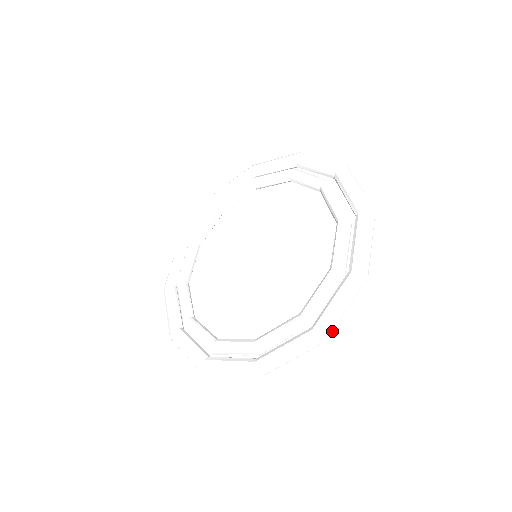
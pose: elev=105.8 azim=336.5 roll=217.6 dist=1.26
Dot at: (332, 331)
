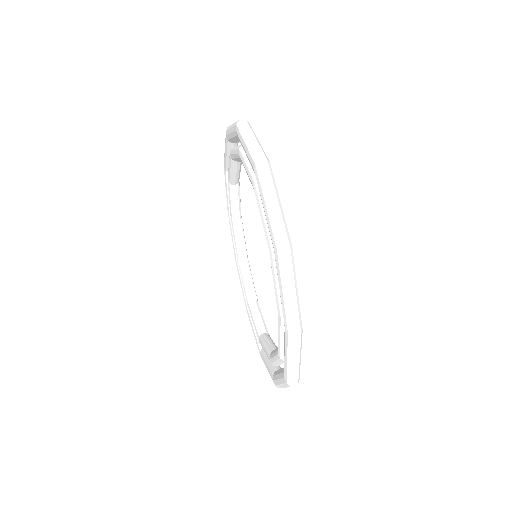
Dot at: (297, 377)
